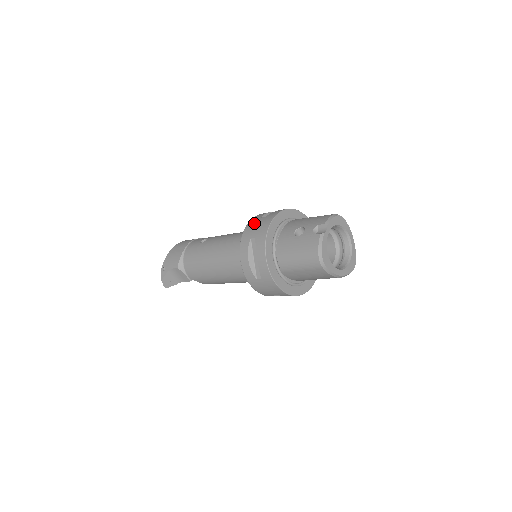
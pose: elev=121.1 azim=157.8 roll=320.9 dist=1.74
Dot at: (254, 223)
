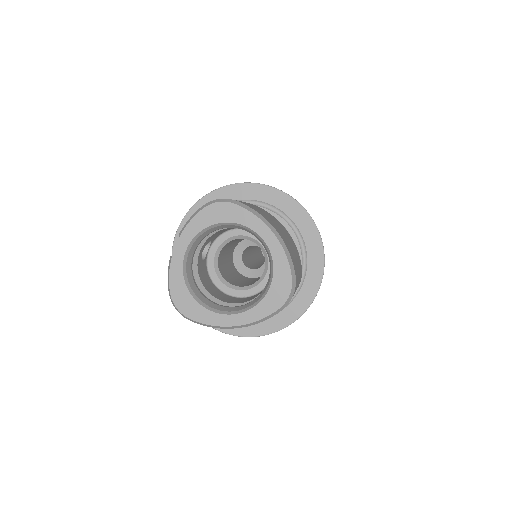
Dot at: occluded
